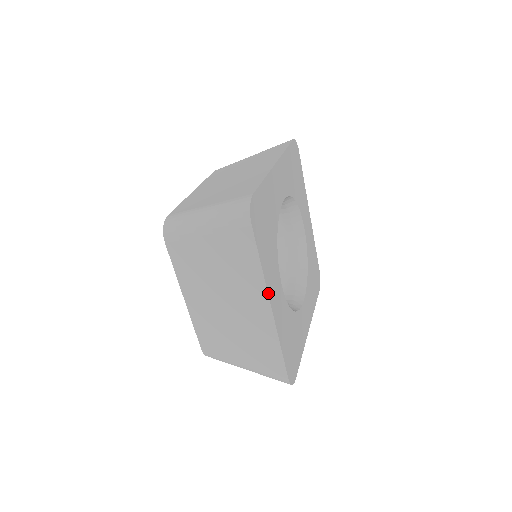
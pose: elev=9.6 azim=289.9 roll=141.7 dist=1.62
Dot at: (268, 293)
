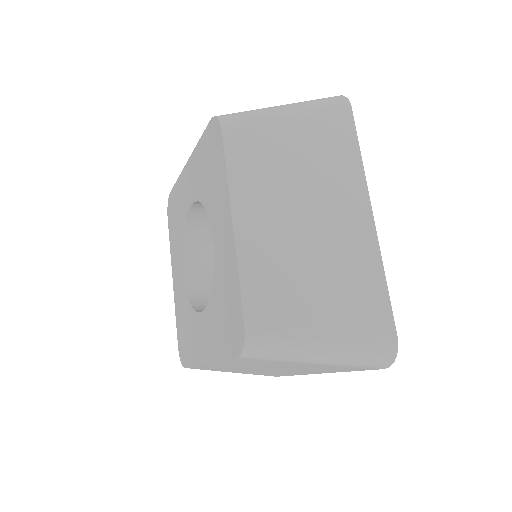
Dot at: (367, 193)
